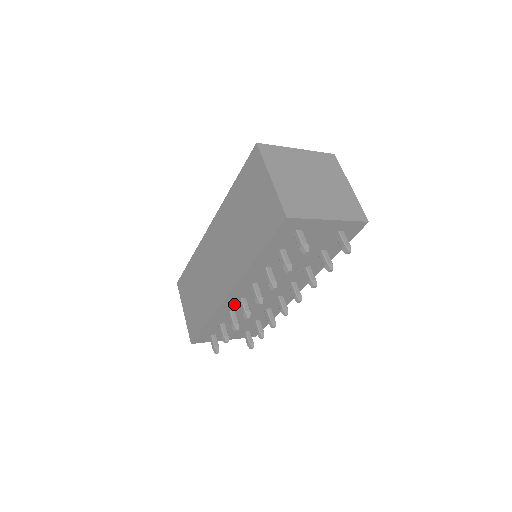
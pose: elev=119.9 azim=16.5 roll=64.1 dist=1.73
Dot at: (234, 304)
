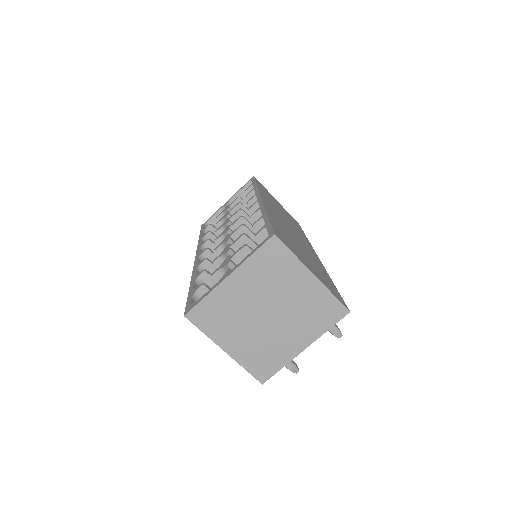
Dot at: occluded
